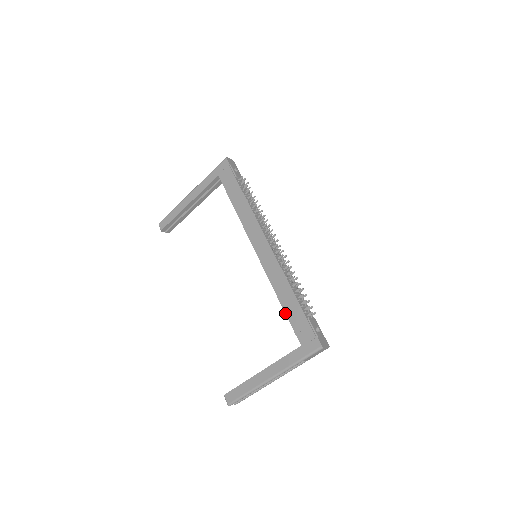
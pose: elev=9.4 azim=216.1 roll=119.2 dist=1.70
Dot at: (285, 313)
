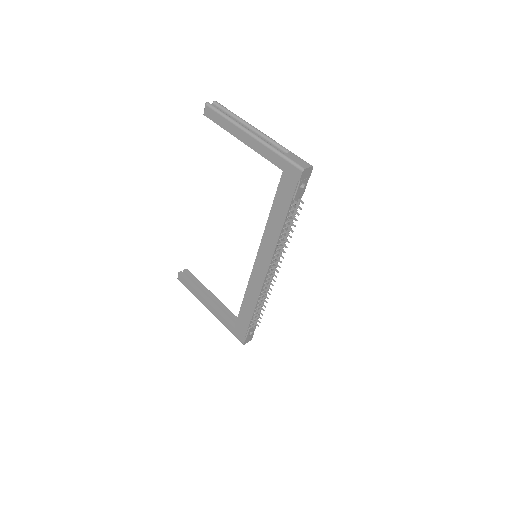
Dot at: (240, 309)
